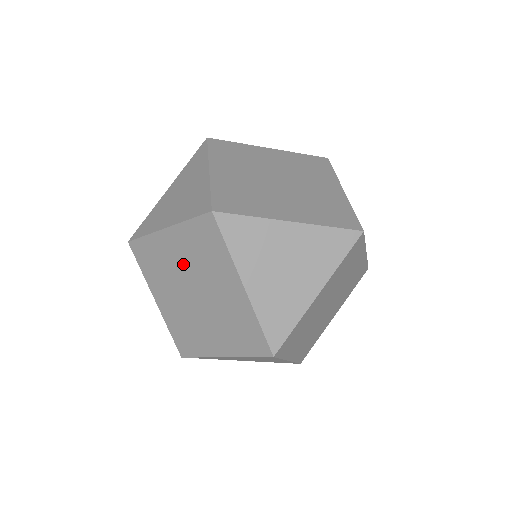
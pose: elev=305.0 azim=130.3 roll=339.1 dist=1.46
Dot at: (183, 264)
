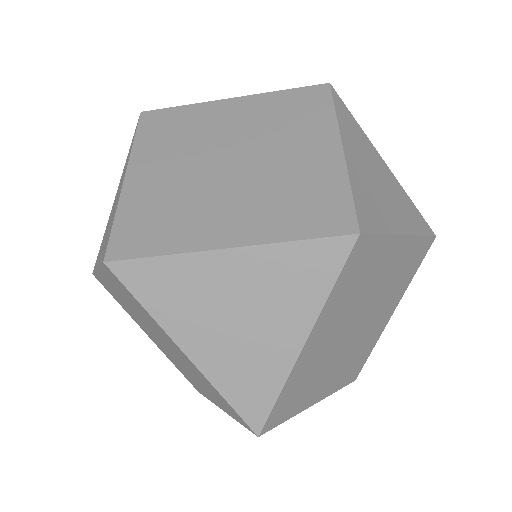
Dot at: (236, 129)
